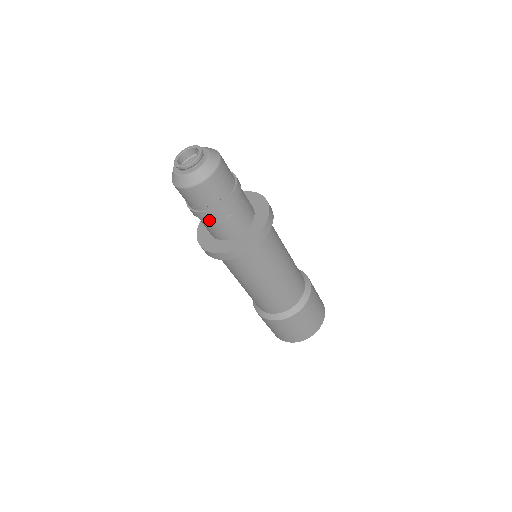
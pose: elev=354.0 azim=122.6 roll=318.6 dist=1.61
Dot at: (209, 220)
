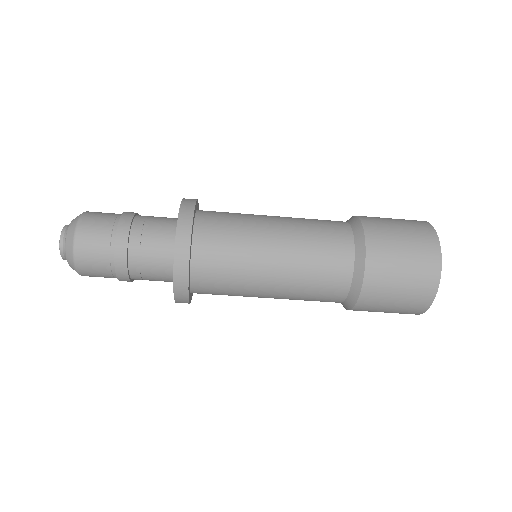
Dot at: (137, 279)
